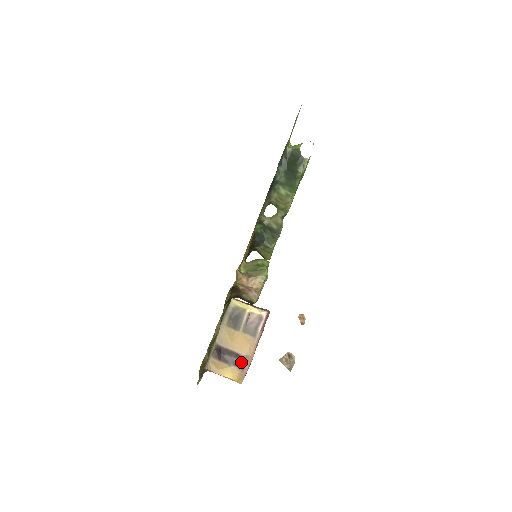
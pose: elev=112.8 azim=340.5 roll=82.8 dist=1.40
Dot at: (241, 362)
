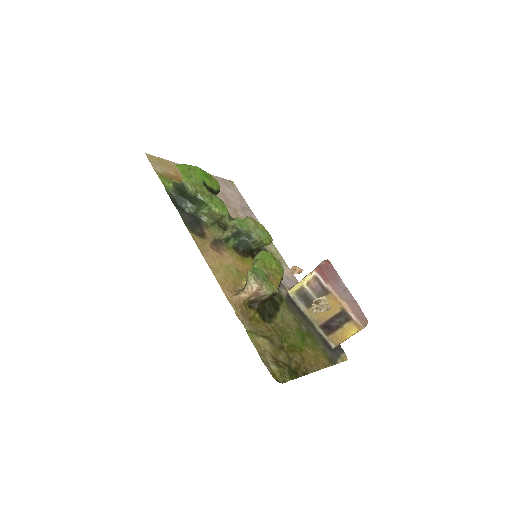
Dot at: (345, 317)
